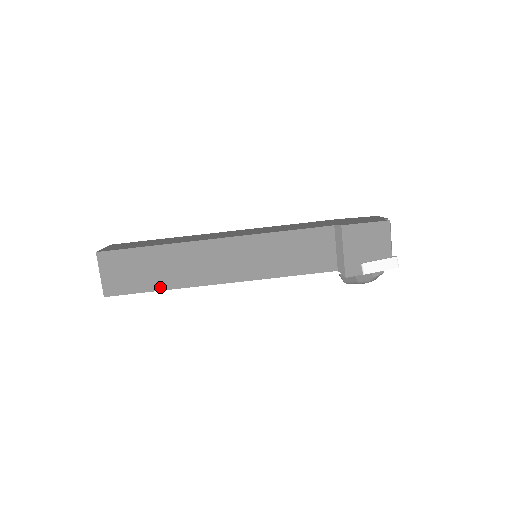
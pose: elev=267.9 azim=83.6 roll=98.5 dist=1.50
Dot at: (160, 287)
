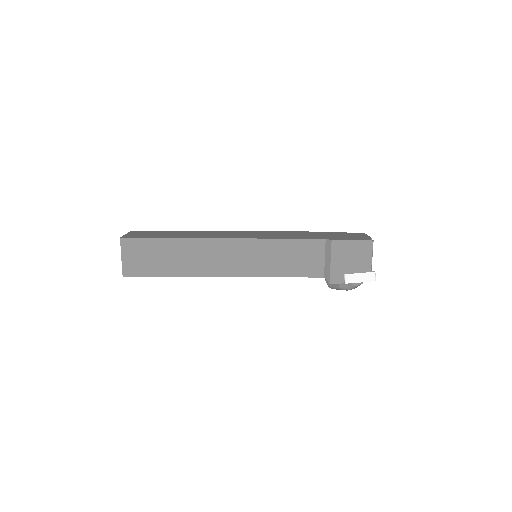
Dot at: (171, 274)
